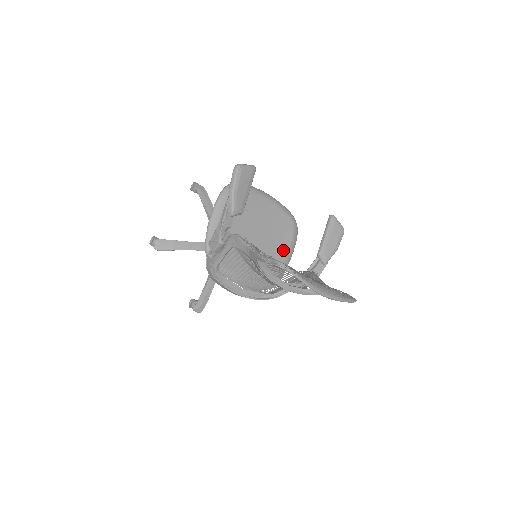
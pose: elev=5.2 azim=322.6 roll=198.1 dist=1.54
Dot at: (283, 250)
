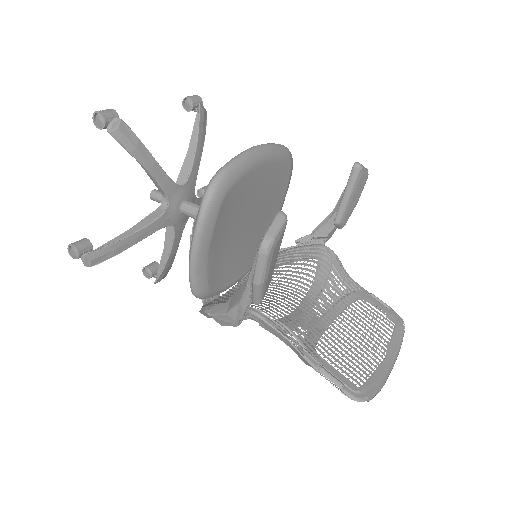
Dot at: (277, 206)
